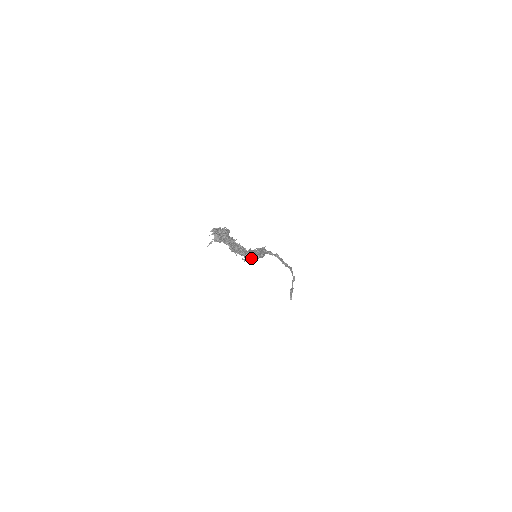
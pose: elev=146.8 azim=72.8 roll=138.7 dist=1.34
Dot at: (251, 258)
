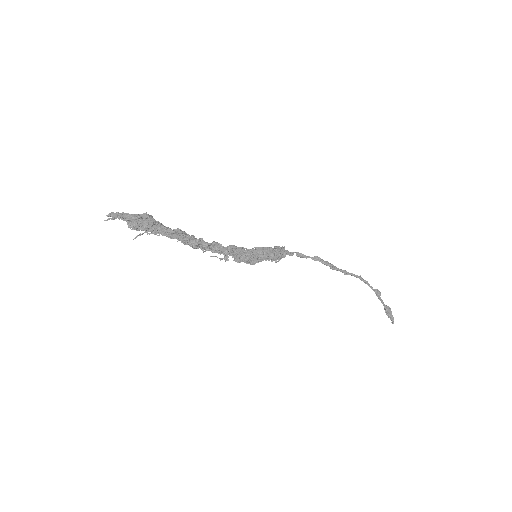
Dot at: (247, 259)
